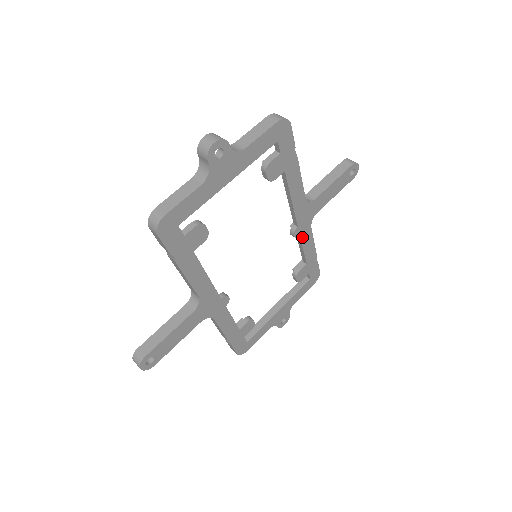
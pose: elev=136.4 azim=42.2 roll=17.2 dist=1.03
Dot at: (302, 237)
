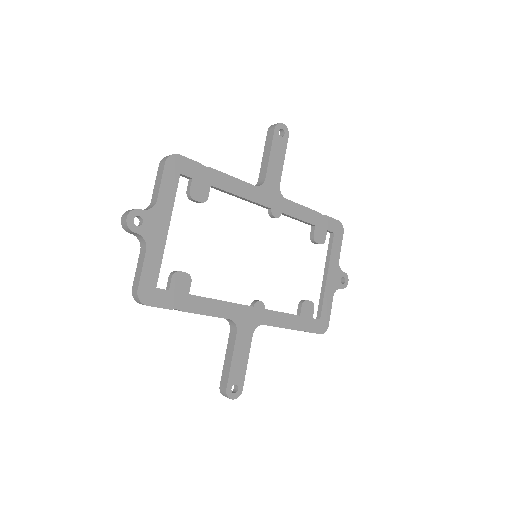
Dot at: (285, 212)
